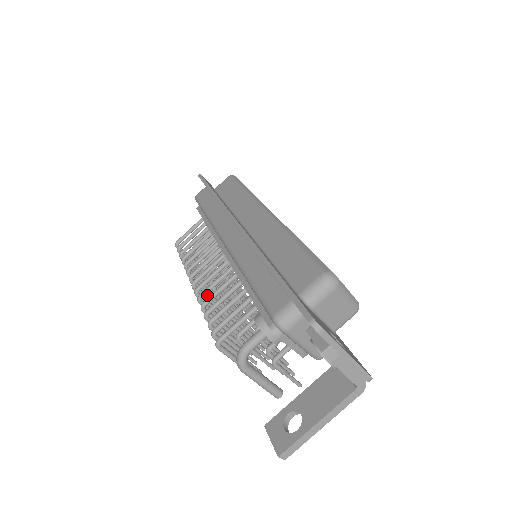
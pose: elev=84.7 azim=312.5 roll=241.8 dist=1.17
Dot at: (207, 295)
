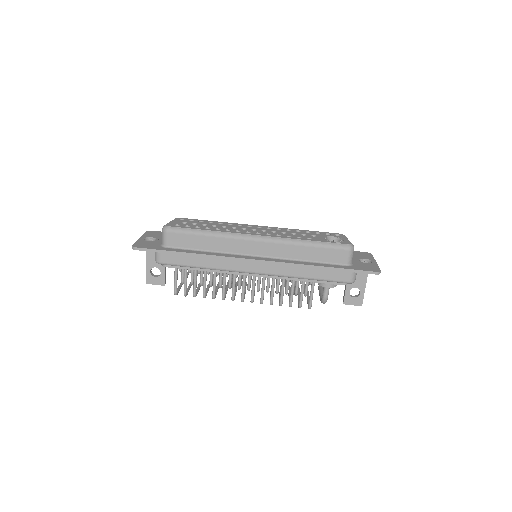
Dot at: occluded
